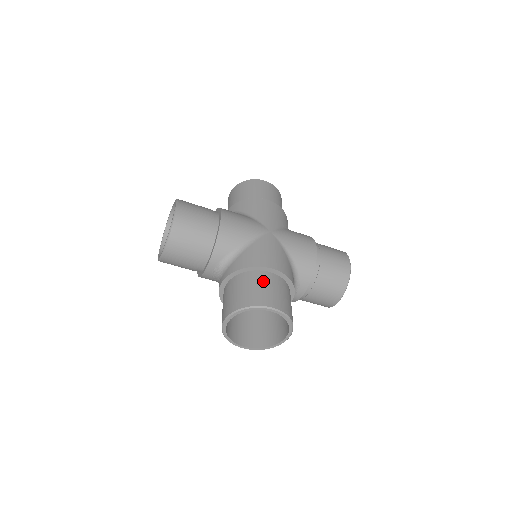
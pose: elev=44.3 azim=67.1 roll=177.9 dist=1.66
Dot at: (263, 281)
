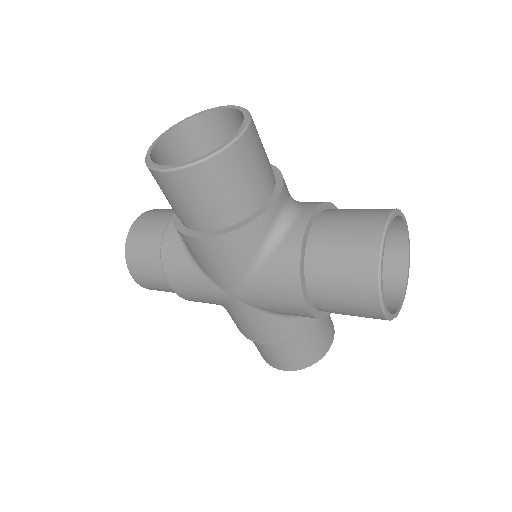
Dot at: (261, 347)
